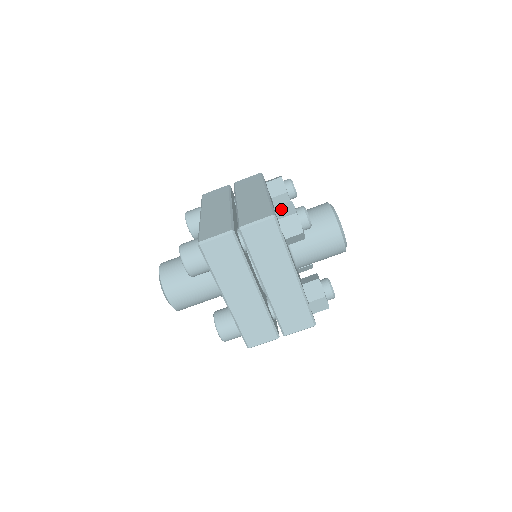
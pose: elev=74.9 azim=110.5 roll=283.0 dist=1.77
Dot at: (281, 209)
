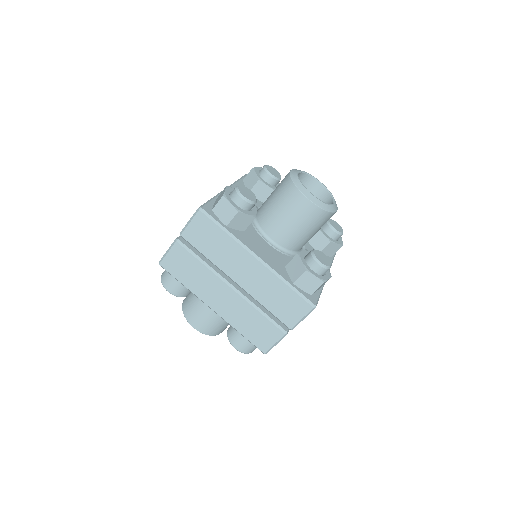
Dot at: (304, 284)
